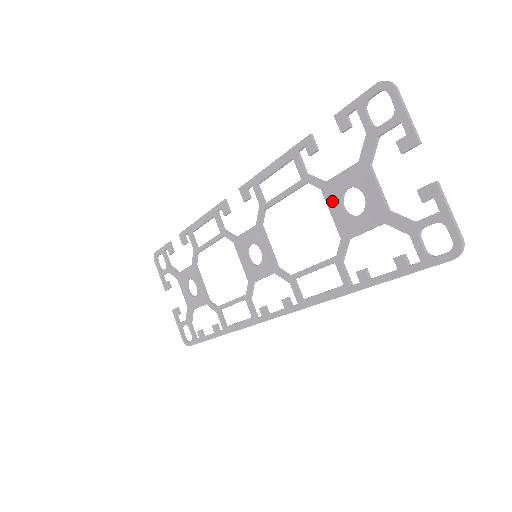
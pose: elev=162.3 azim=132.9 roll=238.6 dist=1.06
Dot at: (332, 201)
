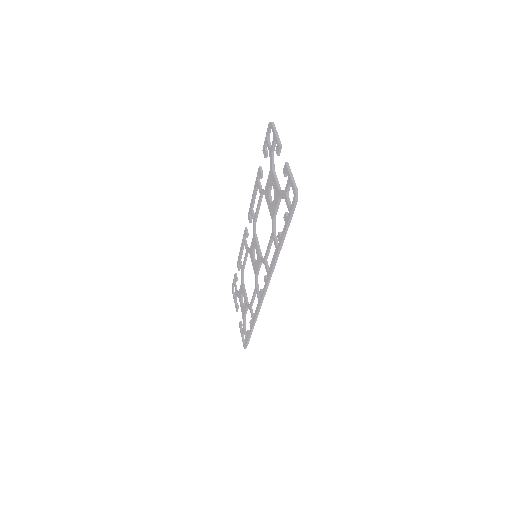
Dot at: (267, 199)
